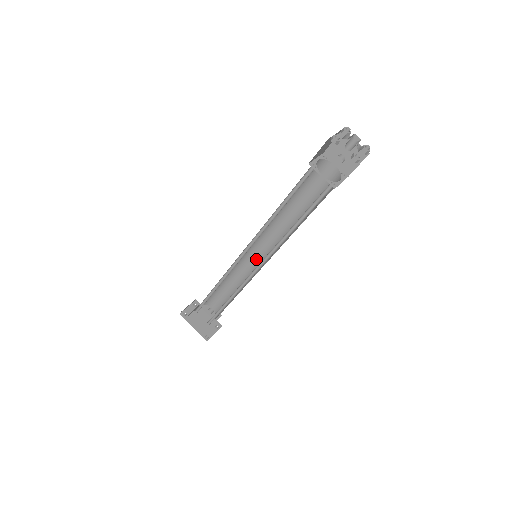
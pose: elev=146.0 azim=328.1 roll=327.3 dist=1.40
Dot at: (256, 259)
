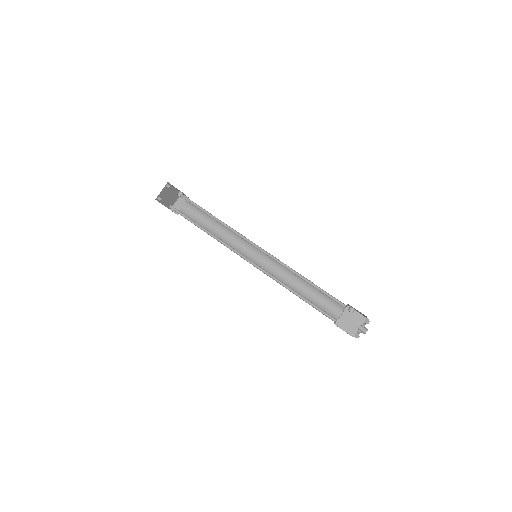
Dot at: occluded
